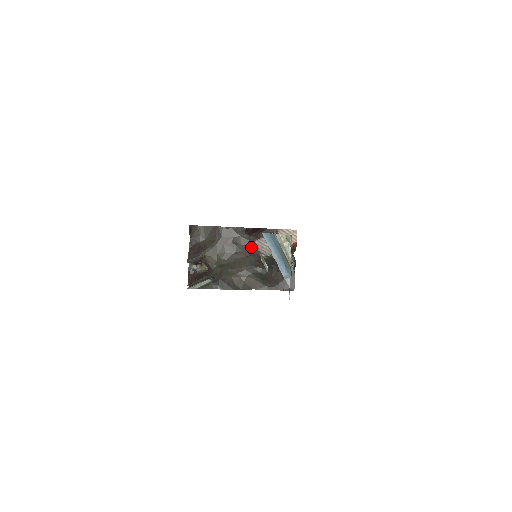
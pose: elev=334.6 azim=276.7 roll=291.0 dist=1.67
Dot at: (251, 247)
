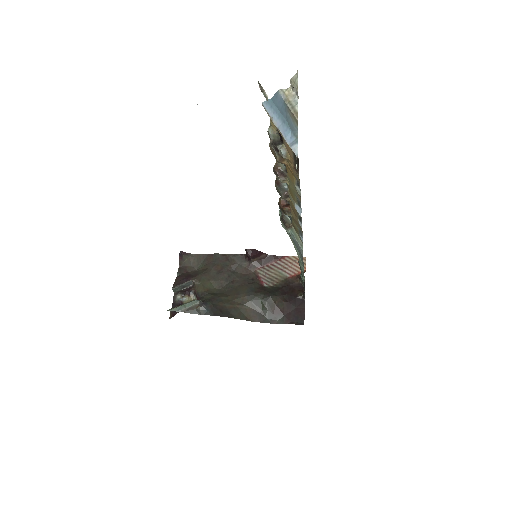
Dot at: (251, 276)
